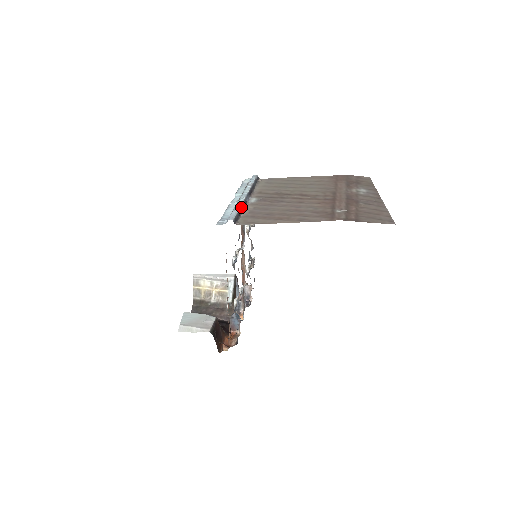
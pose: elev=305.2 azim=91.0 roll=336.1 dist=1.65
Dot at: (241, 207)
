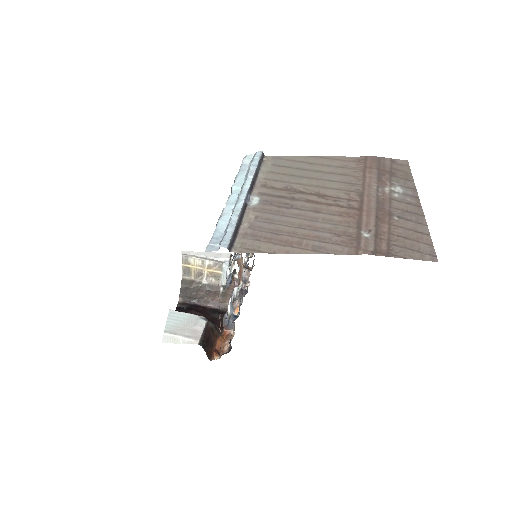
Dot at: (239, 218)
